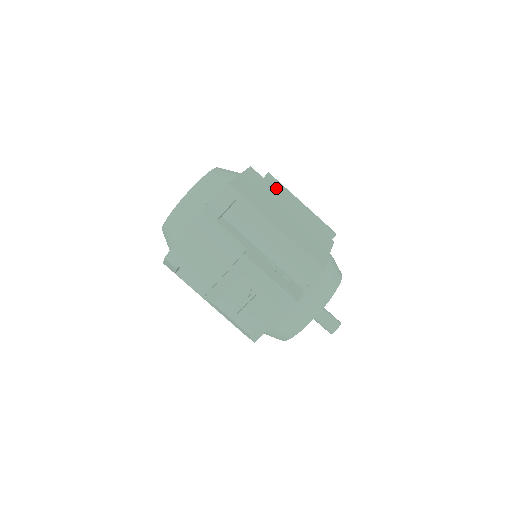
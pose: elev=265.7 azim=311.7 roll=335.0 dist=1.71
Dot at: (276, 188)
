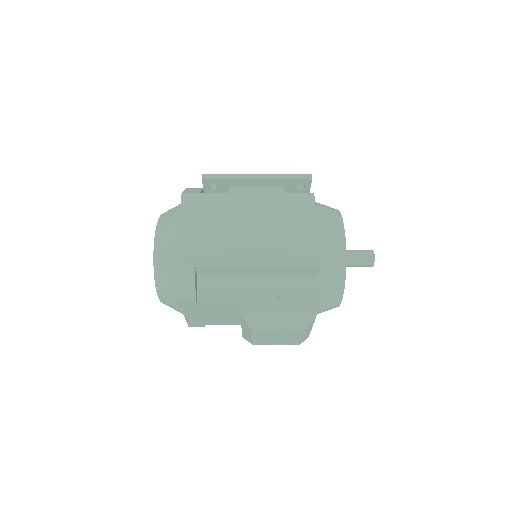
Dot at: (221, 183)
